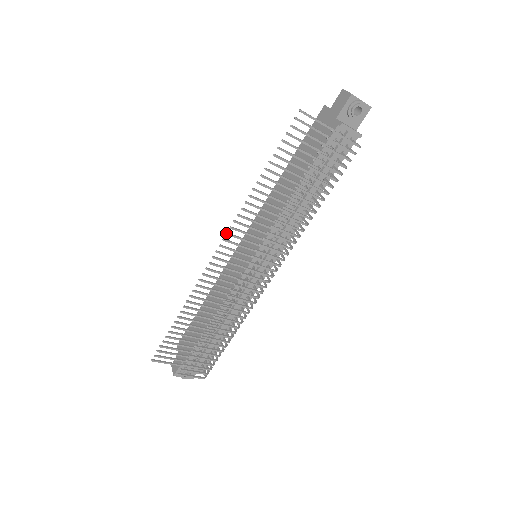
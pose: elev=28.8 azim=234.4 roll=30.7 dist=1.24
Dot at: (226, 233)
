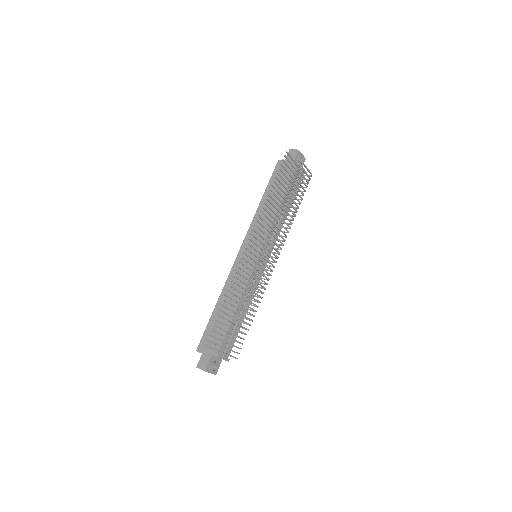
Dot at: (253, 229)
